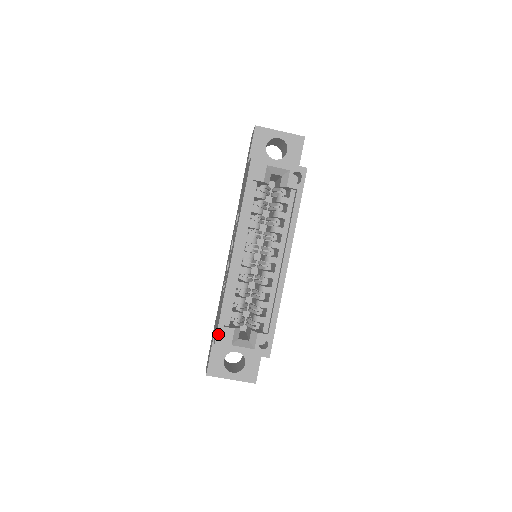
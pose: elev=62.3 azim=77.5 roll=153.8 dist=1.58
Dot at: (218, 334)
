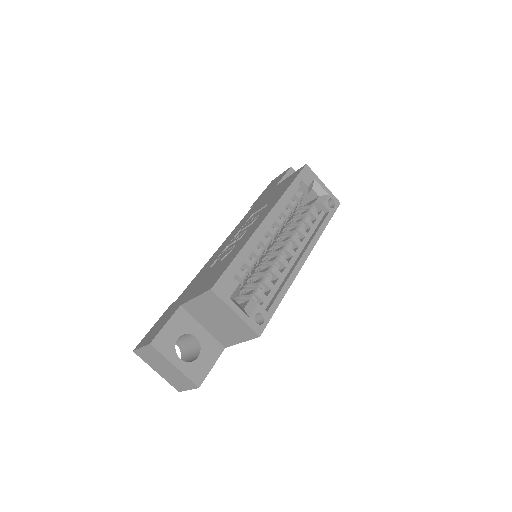
Dot at: (222, 278)
